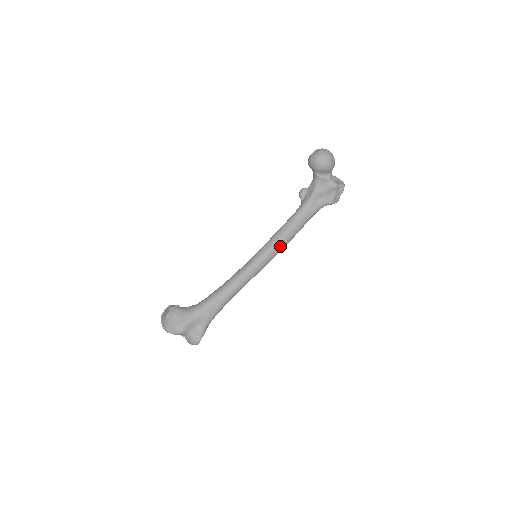
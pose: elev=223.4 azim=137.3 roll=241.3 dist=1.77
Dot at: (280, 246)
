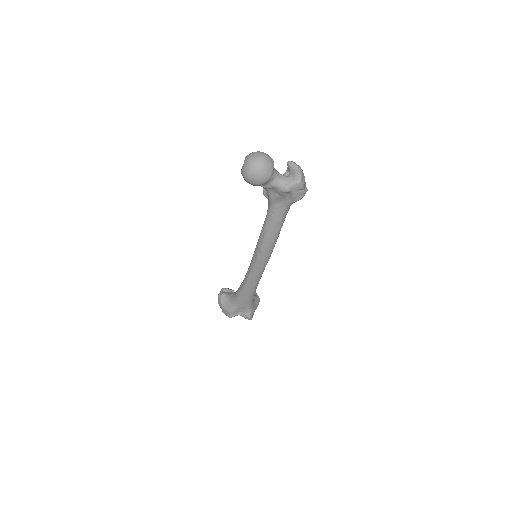
Dot at: (266, 253)
